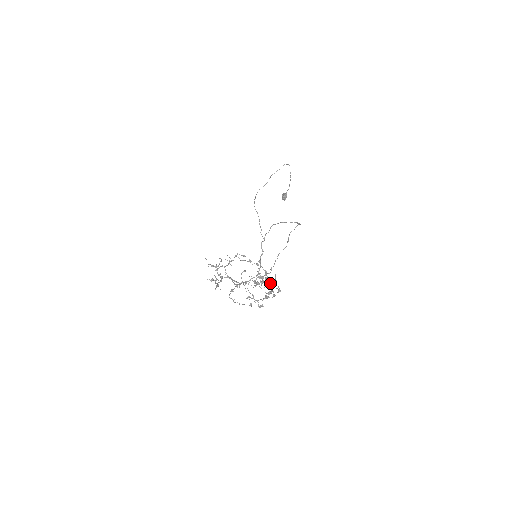
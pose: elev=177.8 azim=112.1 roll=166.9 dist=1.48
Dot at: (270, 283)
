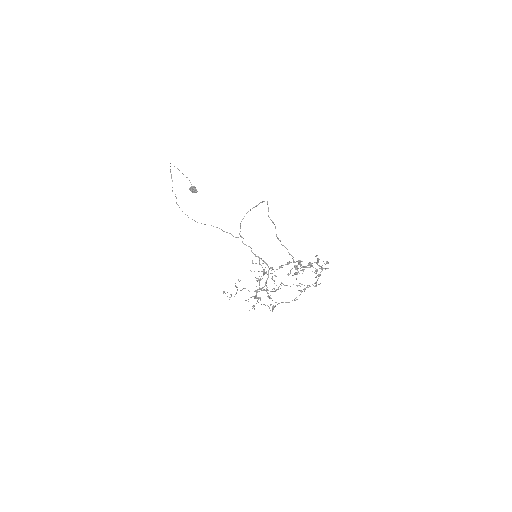
Dot at: occluded
